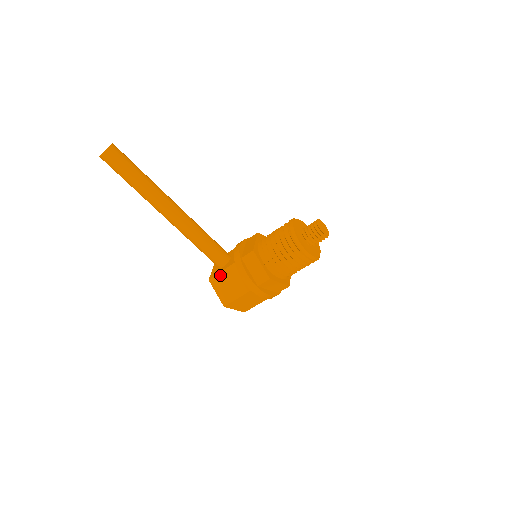
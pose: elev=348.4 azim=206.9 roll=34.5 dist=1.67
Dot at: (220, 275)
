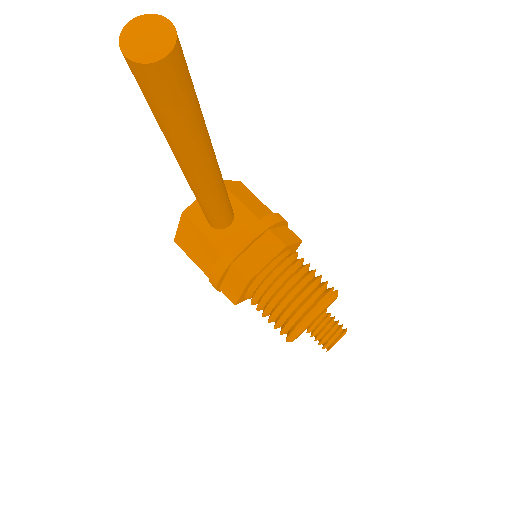
Dot at: (197, 231)
